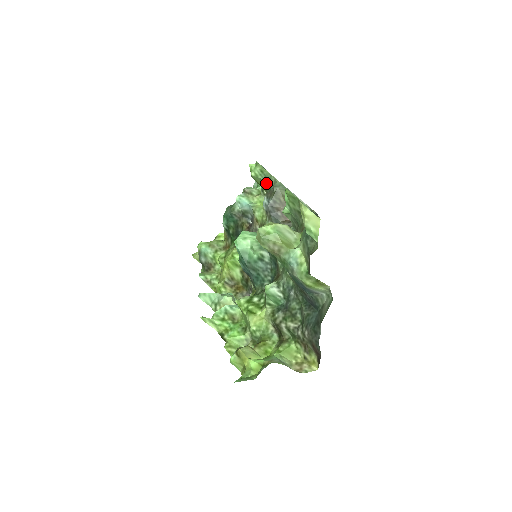
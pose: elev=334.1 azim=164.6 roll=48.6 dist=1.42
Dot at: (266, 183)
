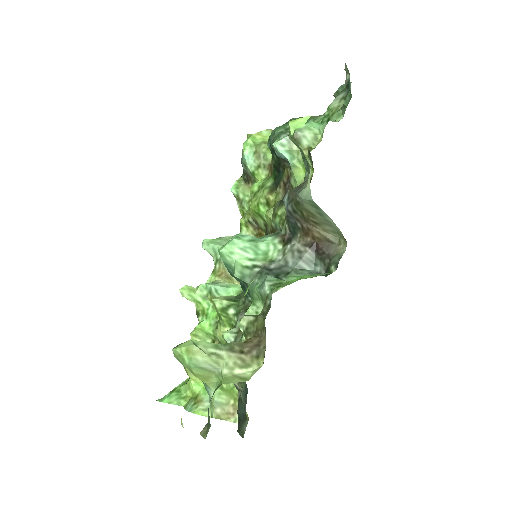
Dot at: (304, 163)
